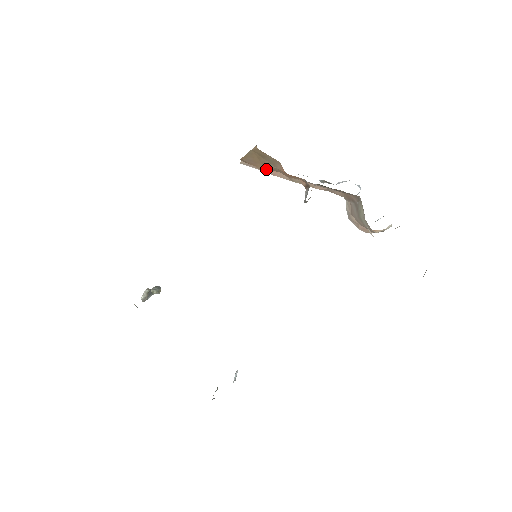
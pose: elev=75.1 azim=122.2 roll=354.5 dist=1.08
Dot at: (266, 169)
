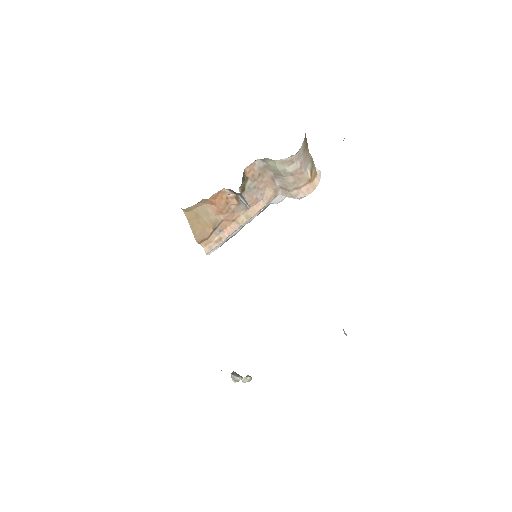
Dot at: (221, 236)
